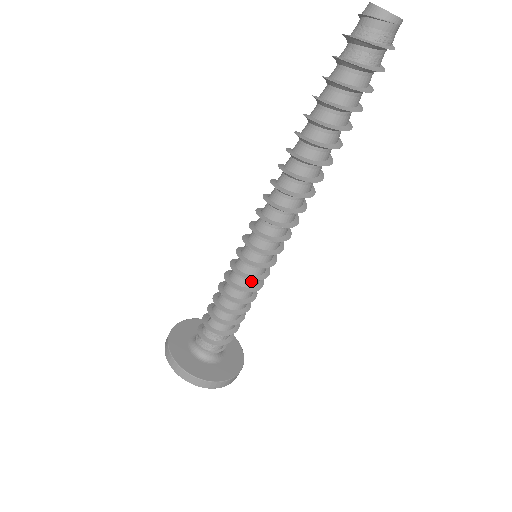
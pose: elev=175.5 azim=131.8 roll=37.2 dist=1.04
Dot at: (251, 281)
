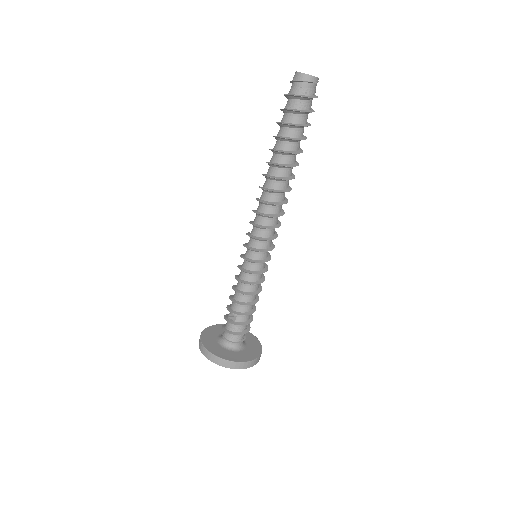
Dot at: (261, 274)
